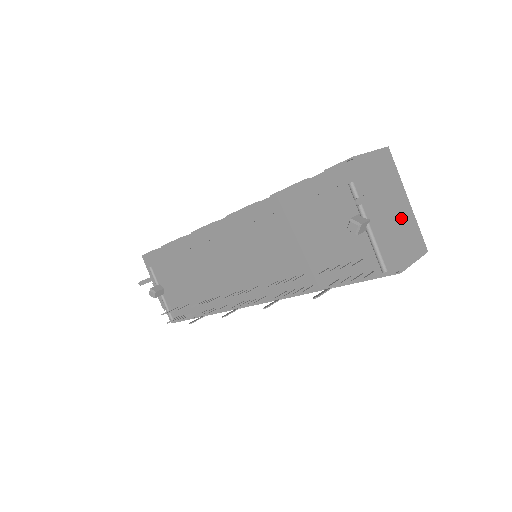
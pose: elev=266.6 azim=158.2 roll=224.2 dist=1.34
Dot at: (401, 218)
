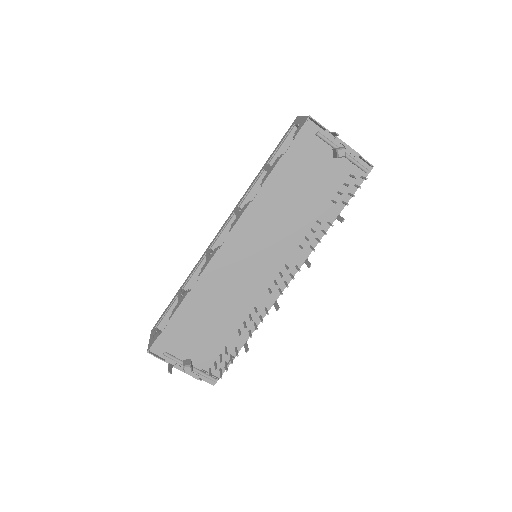
Dot at: occluded
